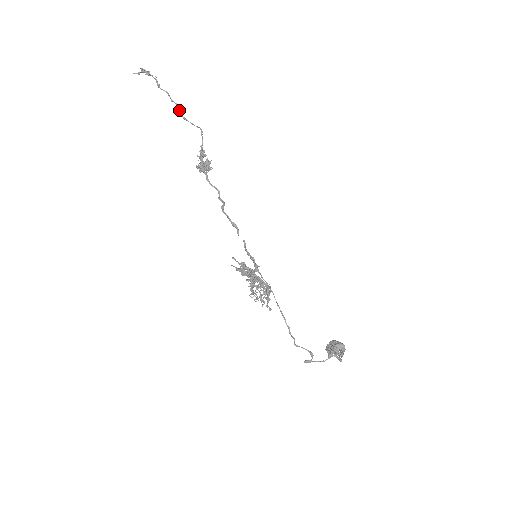
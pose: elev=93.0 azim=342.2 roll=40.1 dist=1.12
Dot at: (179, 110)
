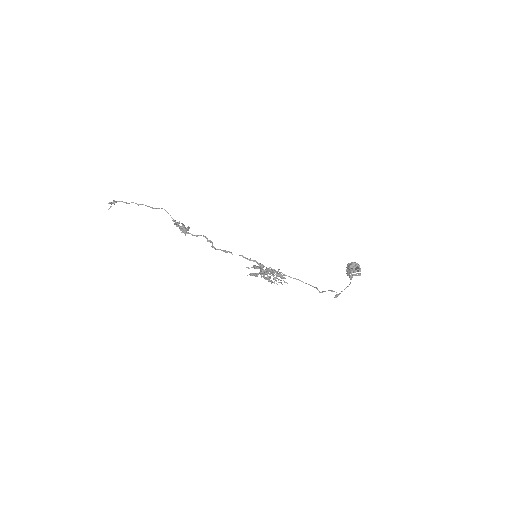
Dot at: occluded
